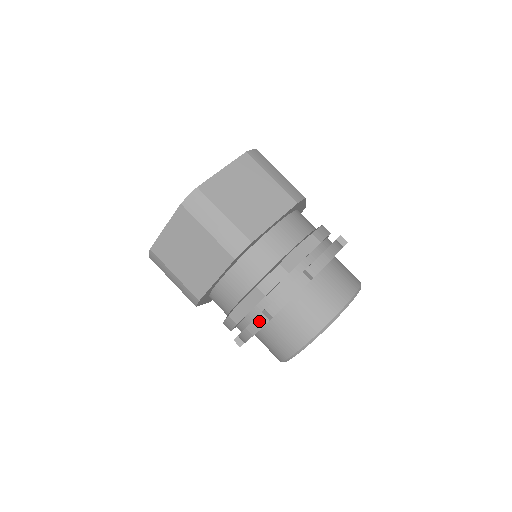
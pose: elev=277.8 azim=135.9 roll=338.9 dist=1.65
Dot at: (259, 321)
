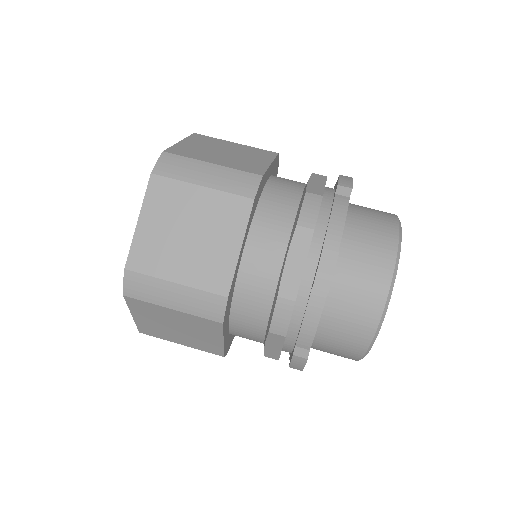
Dot at: (297, 362)
